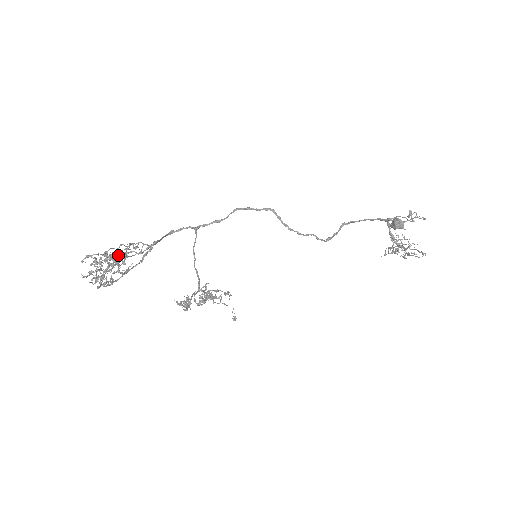
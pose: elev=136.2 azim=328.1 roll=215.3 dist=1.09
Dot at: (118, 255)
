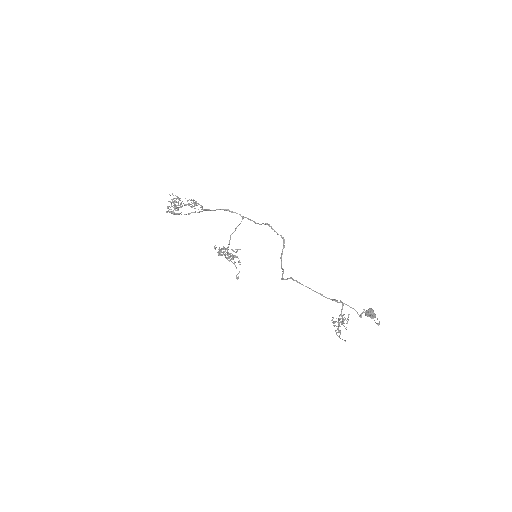
Dot at: occluded
